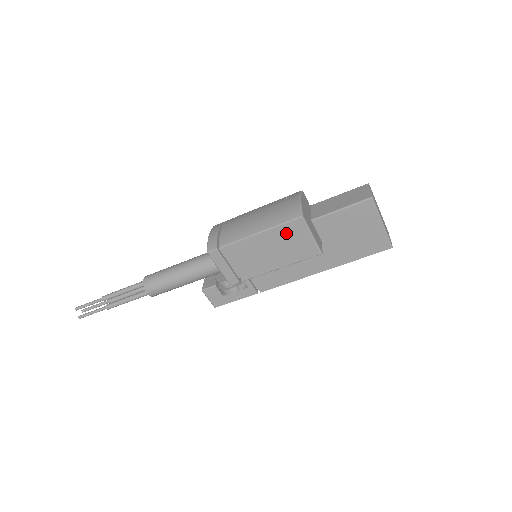
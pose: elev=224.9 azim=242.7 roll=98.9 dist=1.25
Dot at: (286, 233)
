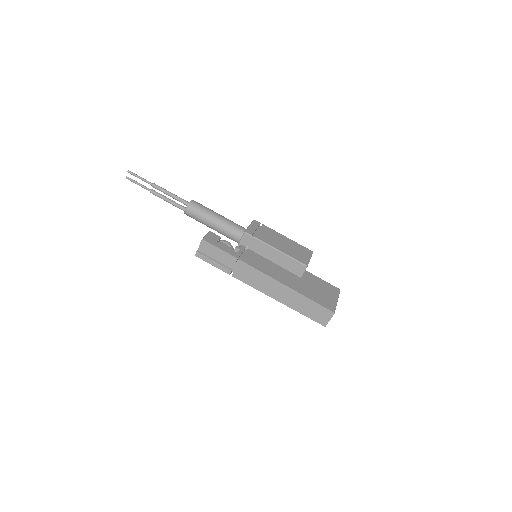
Dot at: (299, 248)
